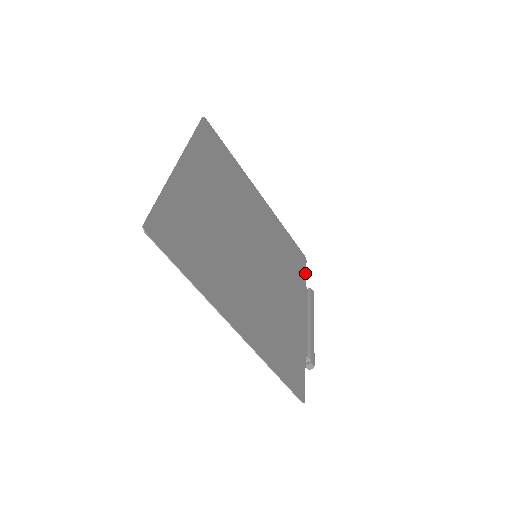
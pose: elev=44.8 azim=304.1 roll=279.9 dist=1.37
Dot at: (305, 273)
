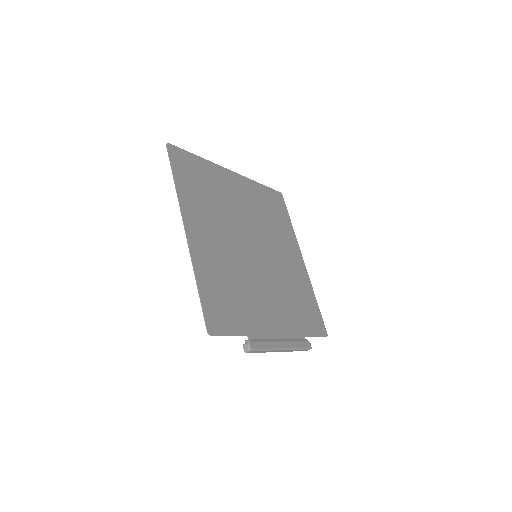
Dot at: (314, 334)
